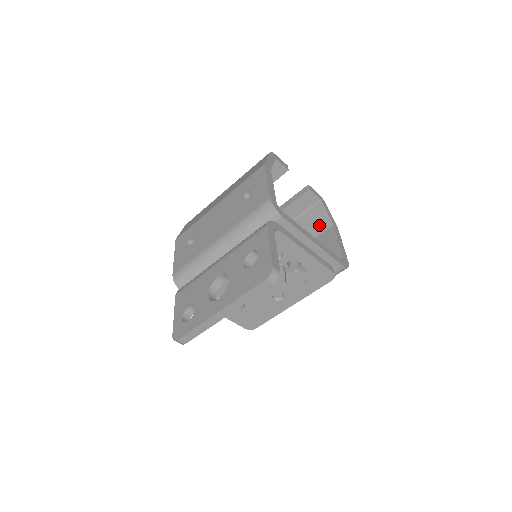
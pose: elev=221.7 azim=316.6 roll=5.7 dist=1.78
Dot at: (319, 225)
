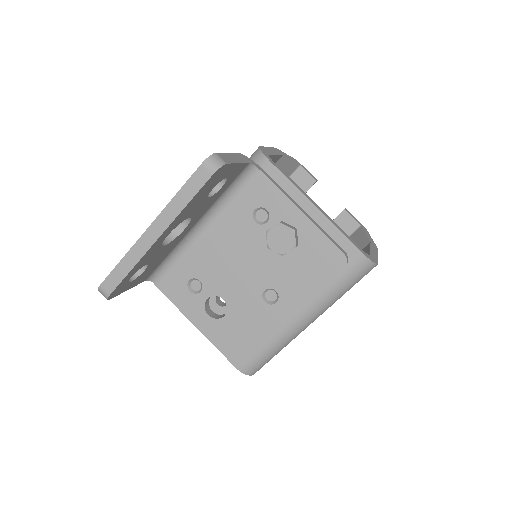
Dot at: occluded
